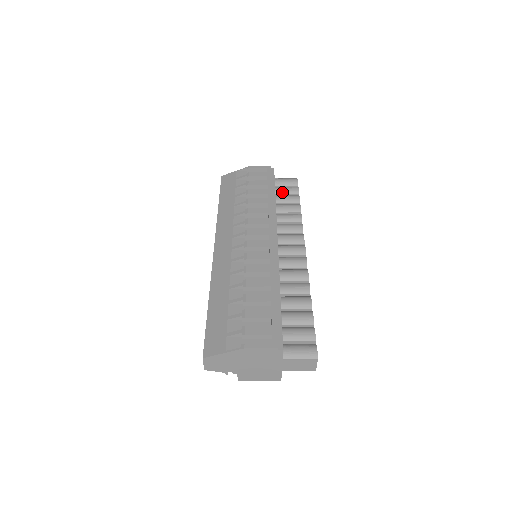
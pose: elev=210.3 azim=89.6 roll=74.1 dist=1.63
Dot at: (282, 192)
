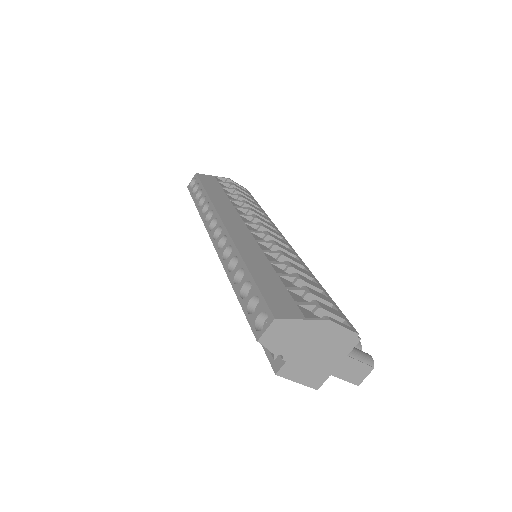
Dot at: occluded
